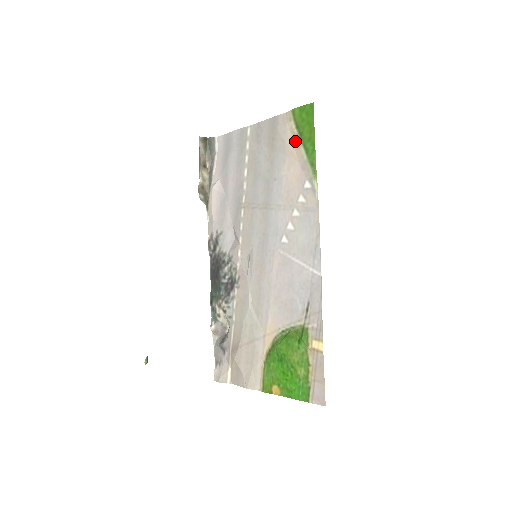
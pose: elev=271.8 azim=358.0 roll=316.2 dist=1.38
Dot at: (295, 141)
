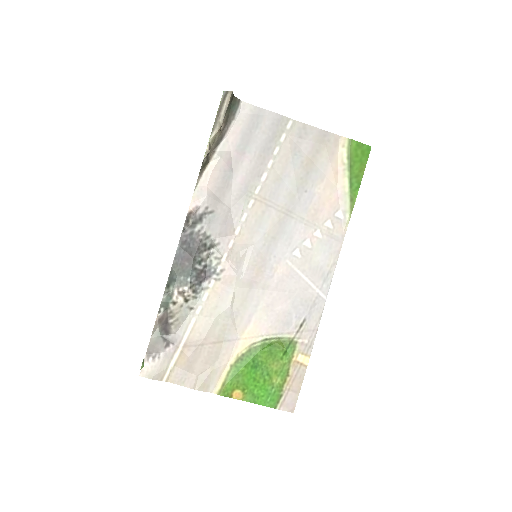
Dot at: (341, 168)
